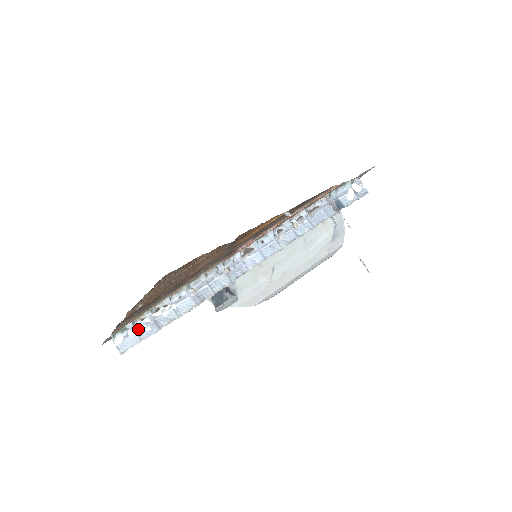
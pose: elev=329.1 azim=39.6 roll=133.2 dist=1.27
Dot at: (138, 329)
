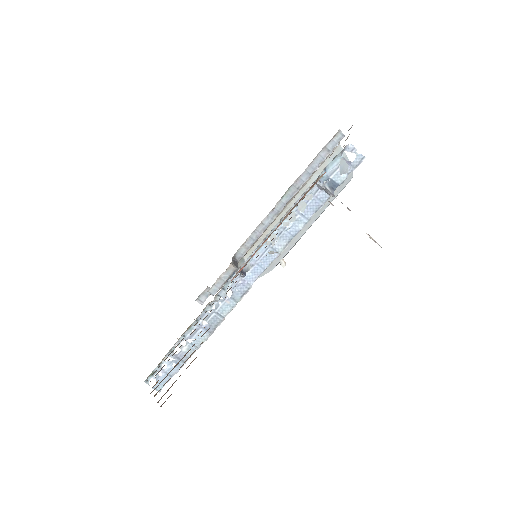
Dot at: (165, 369)
